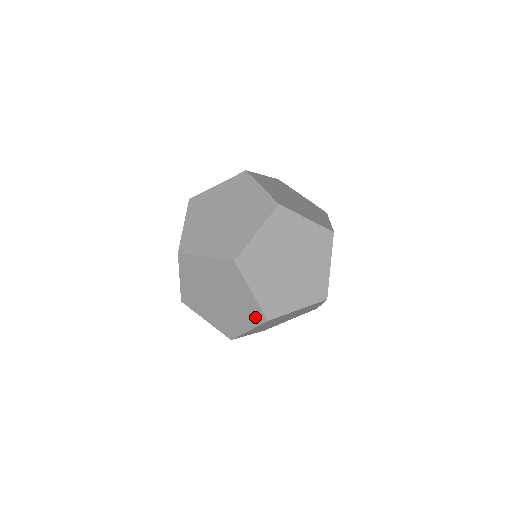
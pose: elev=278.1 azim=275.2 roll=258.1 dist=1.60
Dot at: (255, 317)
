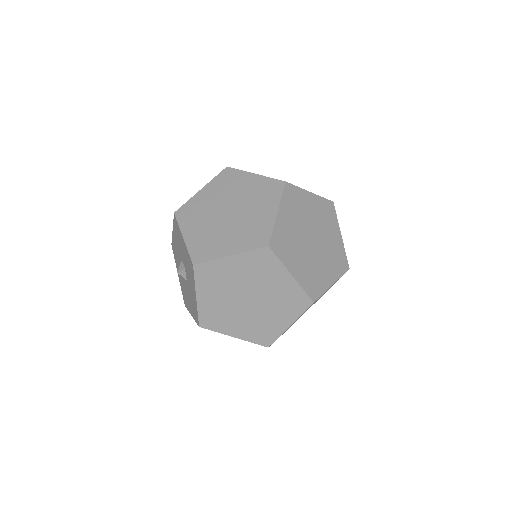
Dot at: (298, 305)
